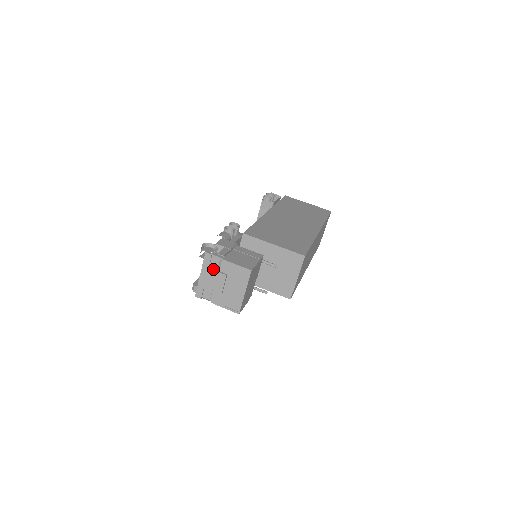
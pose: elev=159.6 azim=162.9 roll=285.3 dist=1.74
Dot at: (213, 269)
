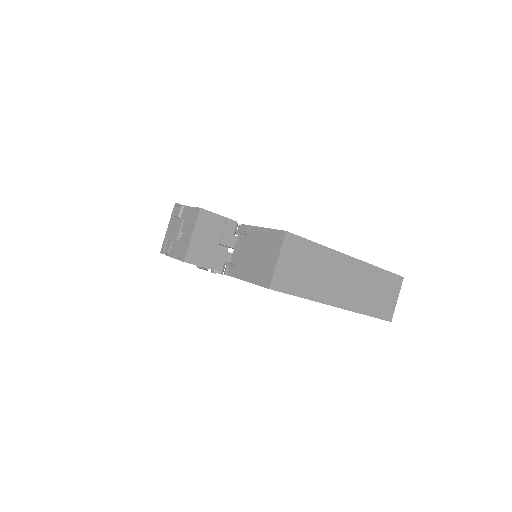
Dot at: (176, 218)
